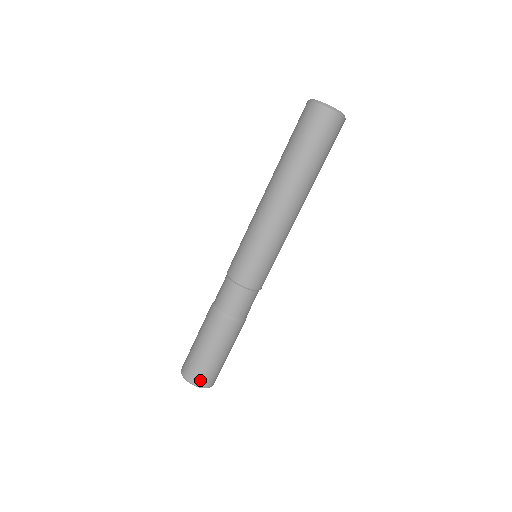
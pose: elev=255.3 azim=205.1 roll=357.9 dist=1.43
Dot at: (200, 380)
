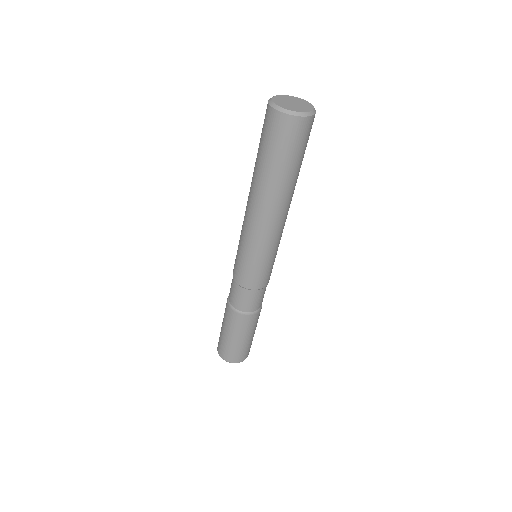
Dot at: (236, 359)
